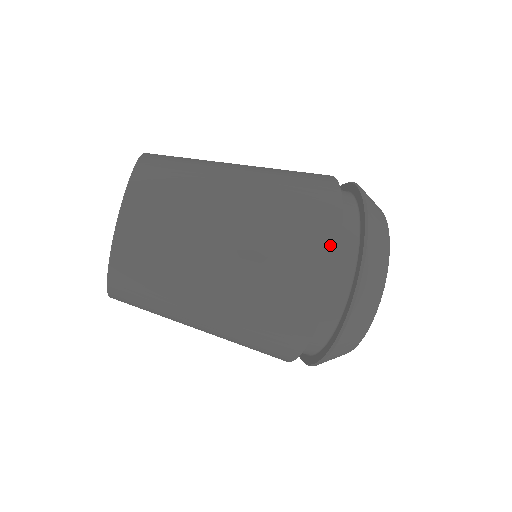
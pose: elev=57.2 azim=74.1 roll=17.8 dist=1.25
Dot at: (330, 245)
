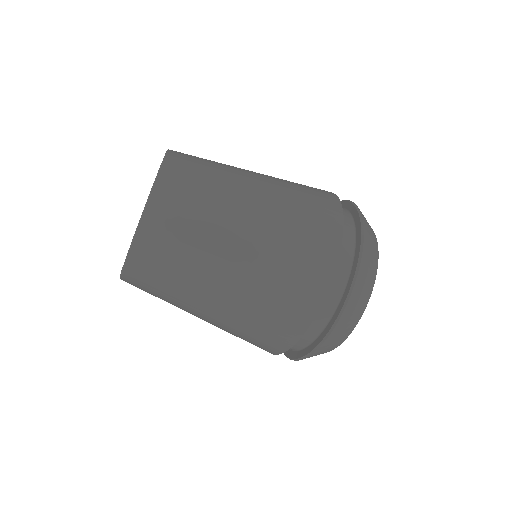
Dot at: (308, 312)
